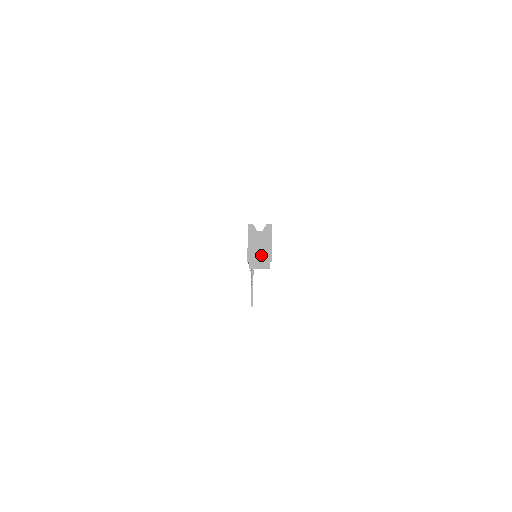
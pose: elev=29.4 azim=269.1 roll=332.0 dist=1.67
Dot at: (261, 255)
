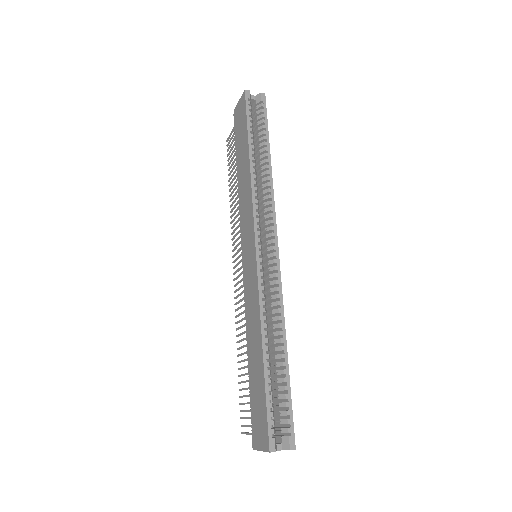
Dot at: occluded
